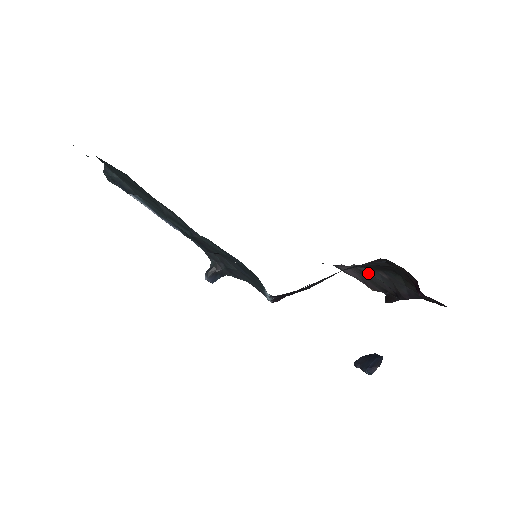
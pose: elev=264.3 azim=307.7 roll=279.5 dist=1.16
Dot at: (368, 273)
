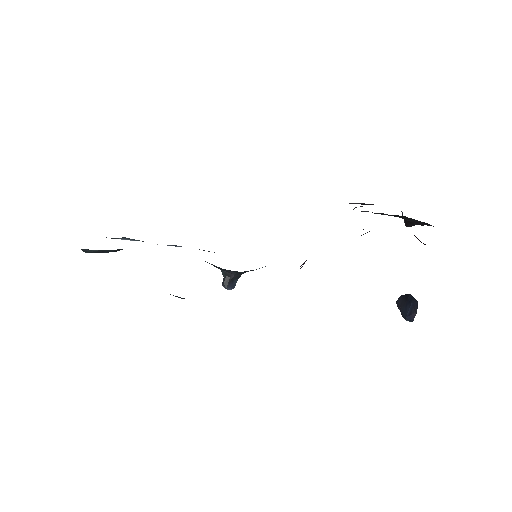
Dot at: occluded
